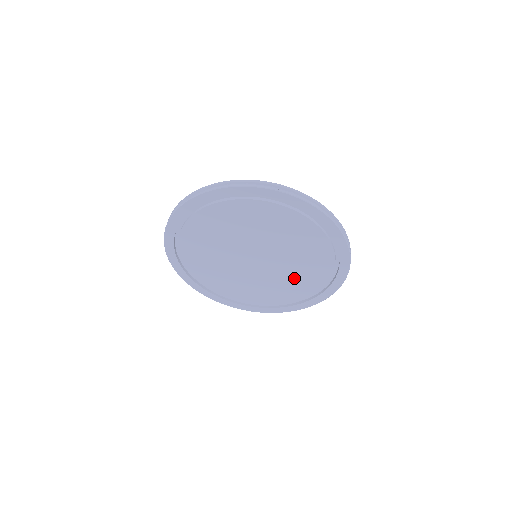
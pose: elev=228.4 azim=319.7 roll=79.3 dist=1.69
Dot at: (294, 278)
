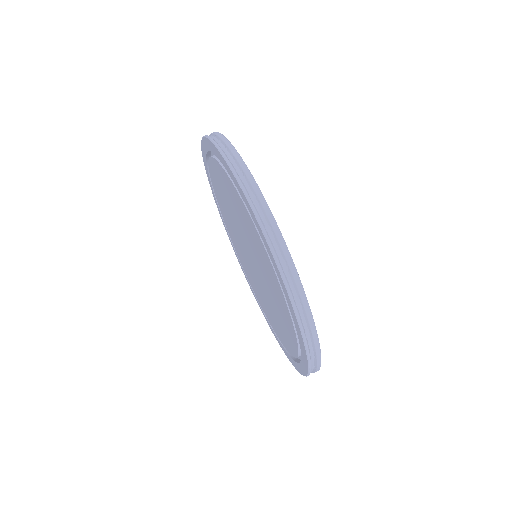
Dot at: occluded
